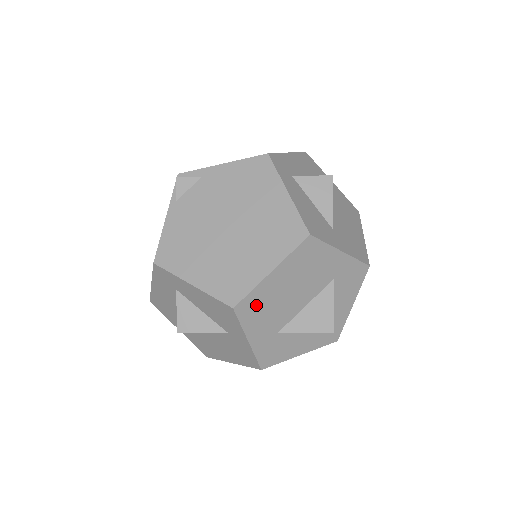
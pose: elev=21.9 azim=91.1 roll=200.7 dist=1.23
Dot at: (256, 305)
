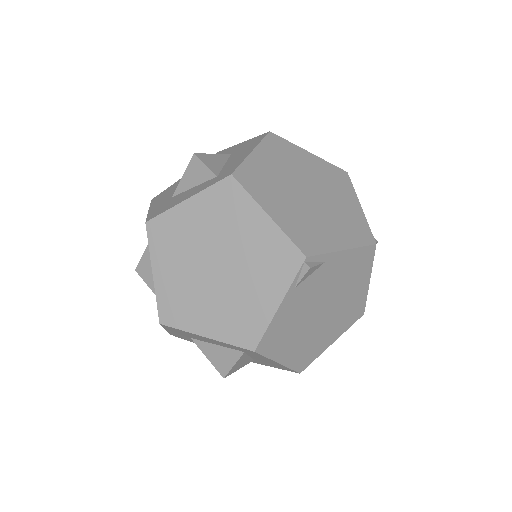
Dot at: occluded
